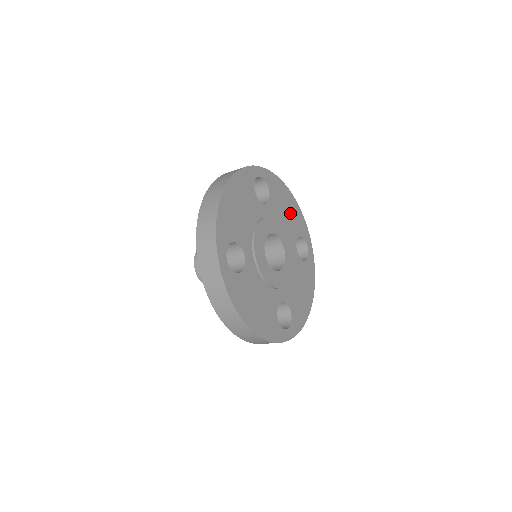
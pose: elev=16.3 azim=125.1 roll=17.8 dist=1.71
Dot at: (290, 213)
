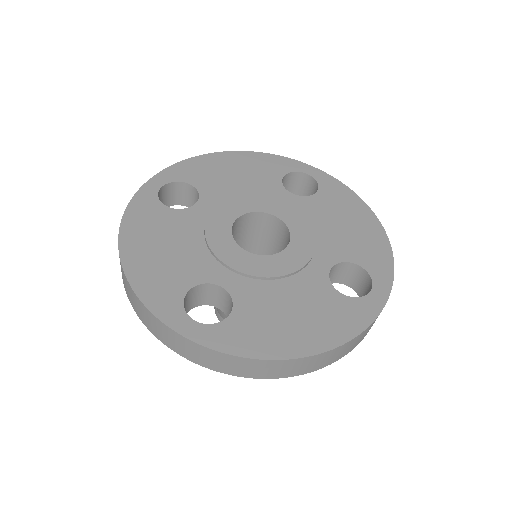
Dot at: (244, 171)
